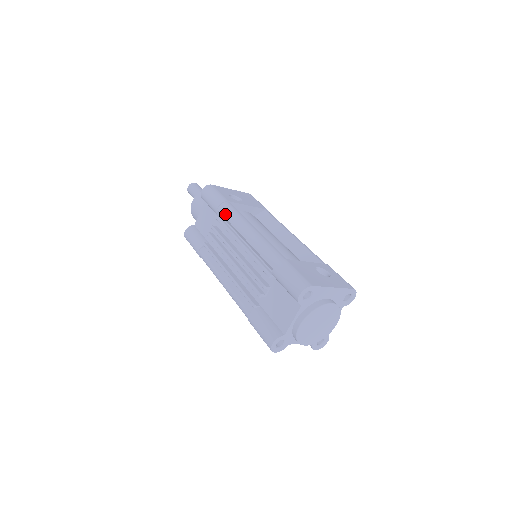
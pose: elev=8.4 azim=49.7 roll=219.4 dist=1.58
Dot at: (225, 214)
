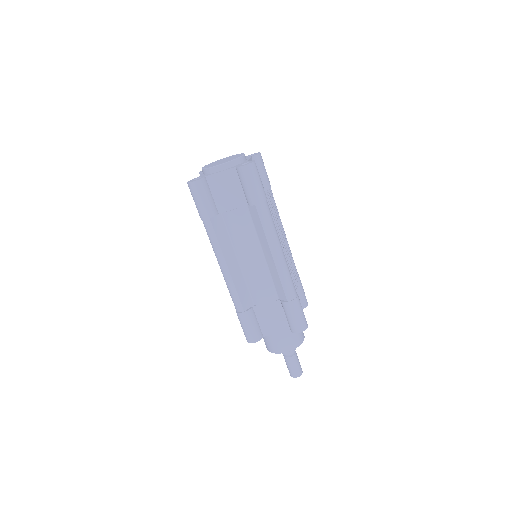
Dot at: occluded
